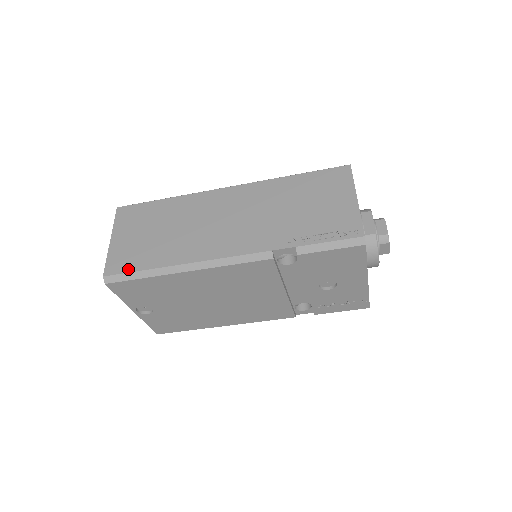
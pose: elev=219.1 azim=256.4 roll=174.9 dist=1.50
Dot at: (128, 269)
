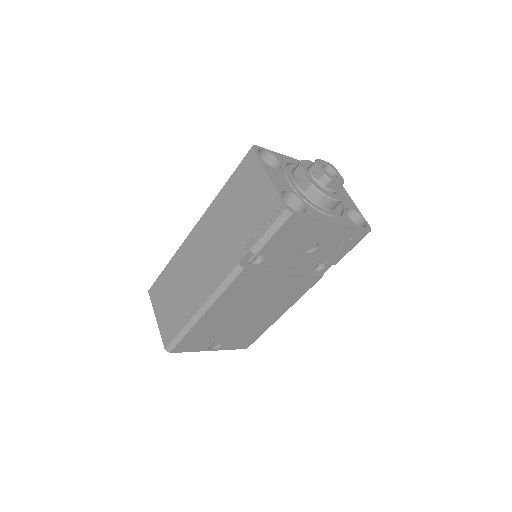
Dot at: (173, 335)
